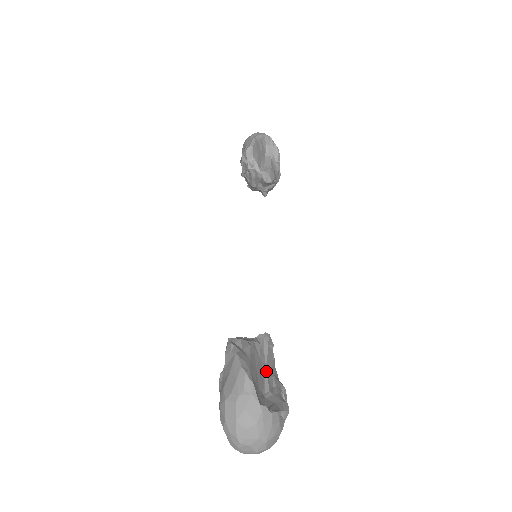
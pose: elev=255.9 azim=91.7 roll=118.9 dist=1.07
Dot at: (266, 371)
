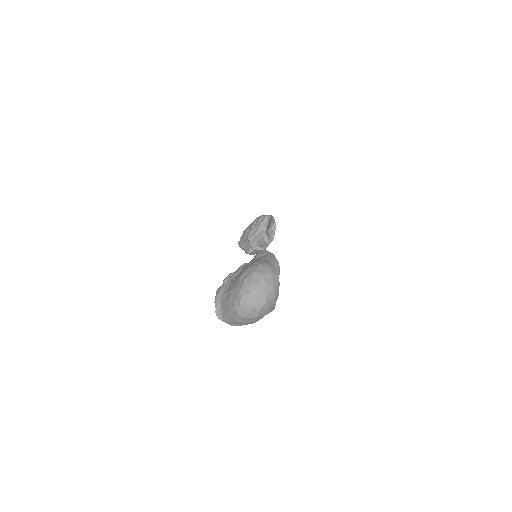
Dot at: occluded
